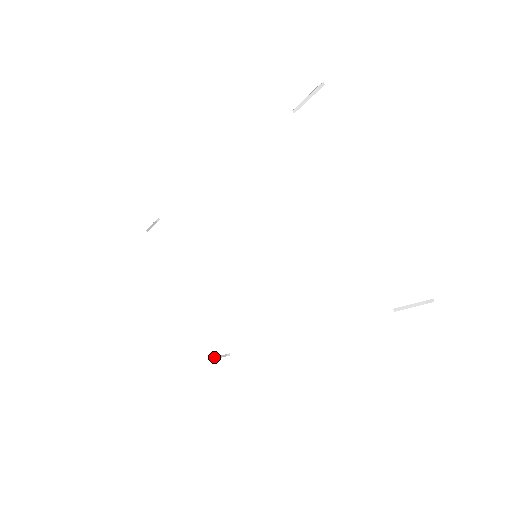
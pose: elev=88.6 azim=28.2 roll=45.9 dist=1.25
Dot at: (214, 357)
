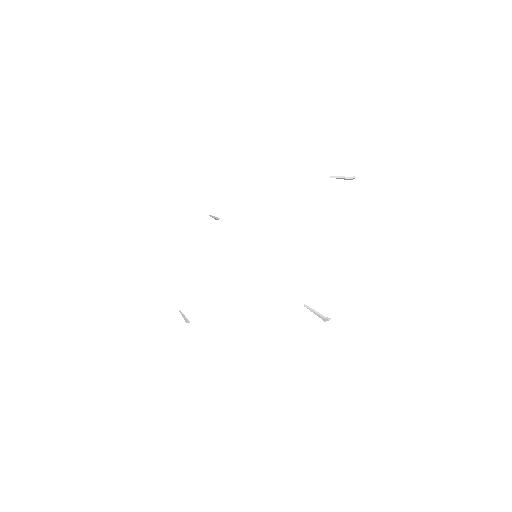
Dot at: occluded
